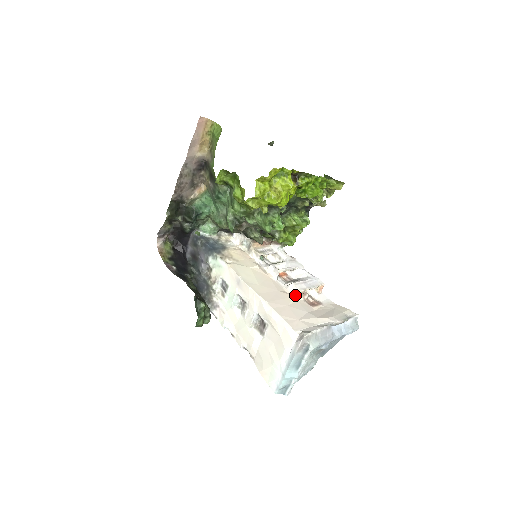
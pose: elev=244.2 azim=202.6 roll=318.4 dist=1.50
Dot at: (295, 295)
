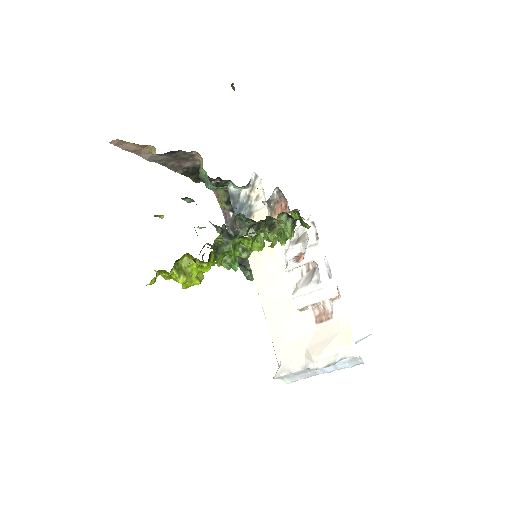
Dot at: occluded
